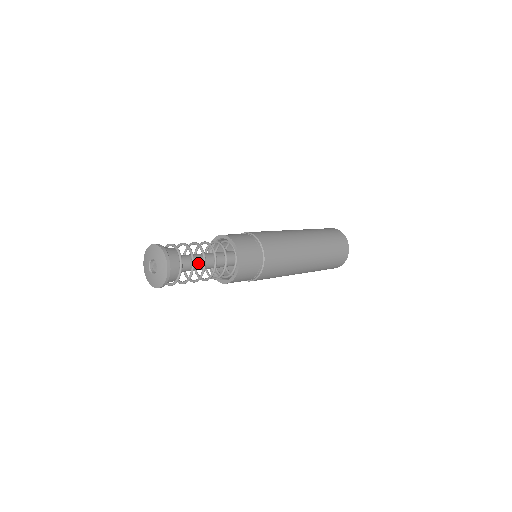
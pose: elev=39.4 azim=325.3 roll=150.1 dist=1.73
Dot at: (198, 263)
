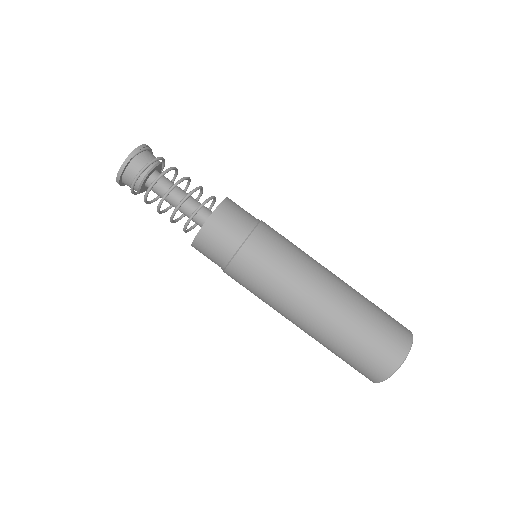
Dot at: (172, 193)
